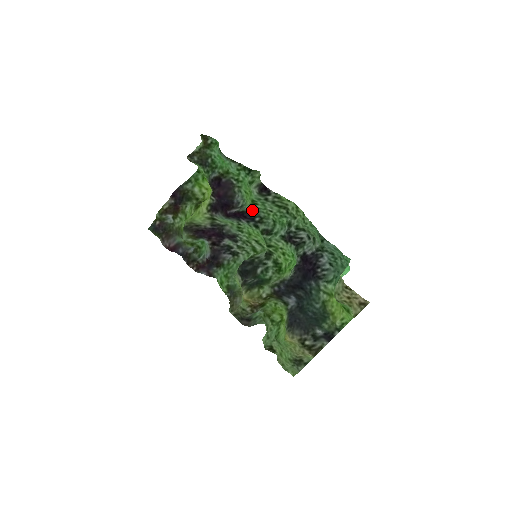
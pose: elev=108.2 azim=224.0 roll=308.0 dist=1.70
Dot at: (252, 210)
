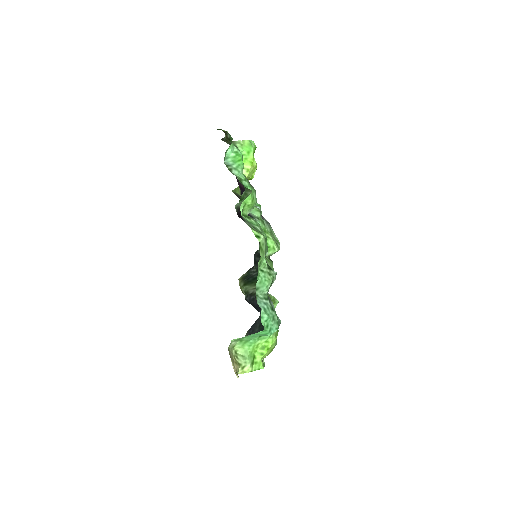
Dot at: occluded
